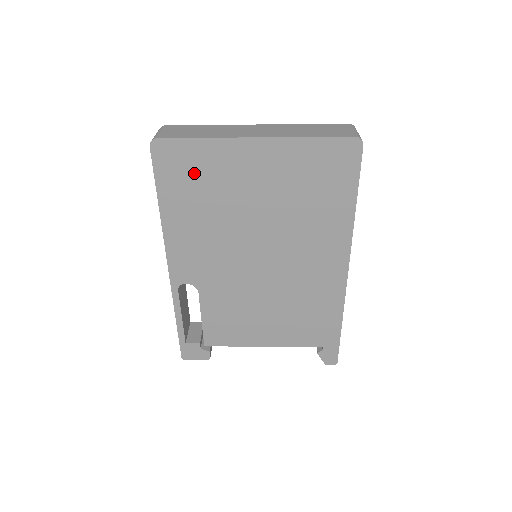
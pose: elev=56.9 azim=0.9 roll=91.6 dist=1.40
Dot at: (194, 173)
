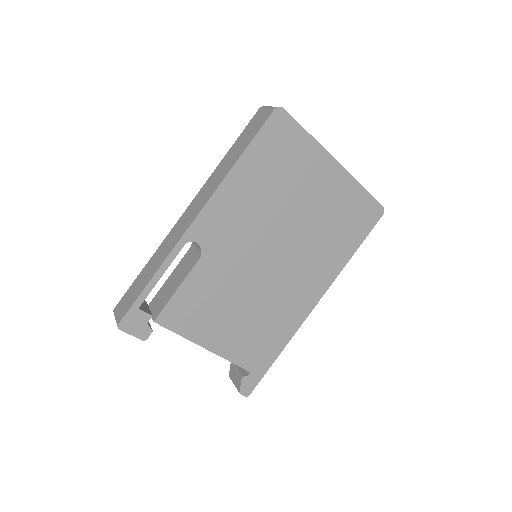
Dot at: (285, 154)
